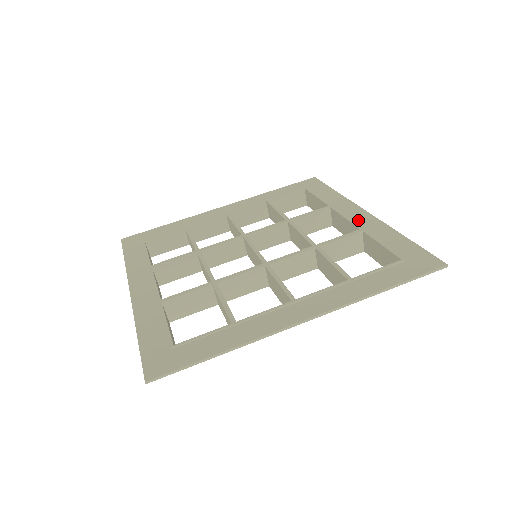
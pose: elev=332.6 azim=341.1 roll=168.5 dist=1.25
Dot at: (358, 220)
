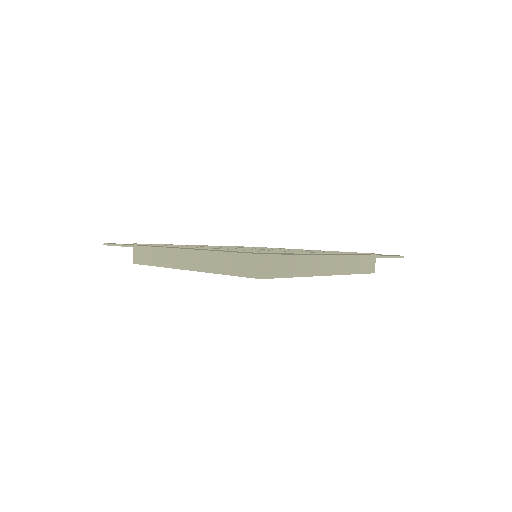
Dot at: occluded
